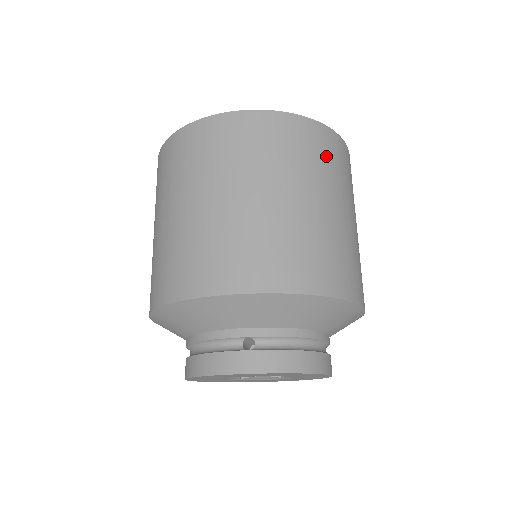
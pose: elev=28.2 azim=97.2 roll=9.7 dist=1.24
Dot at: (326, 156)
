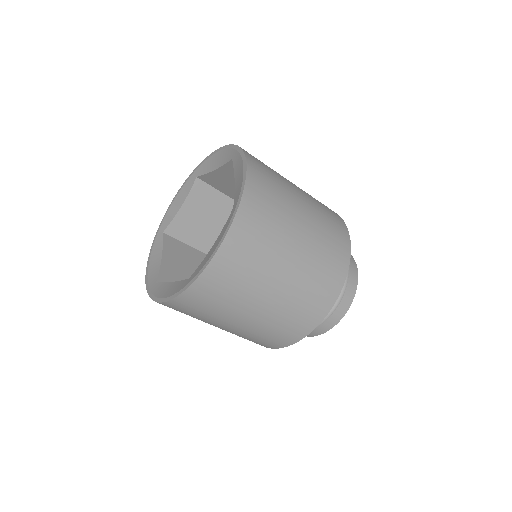
Dot at: (229, 285)
